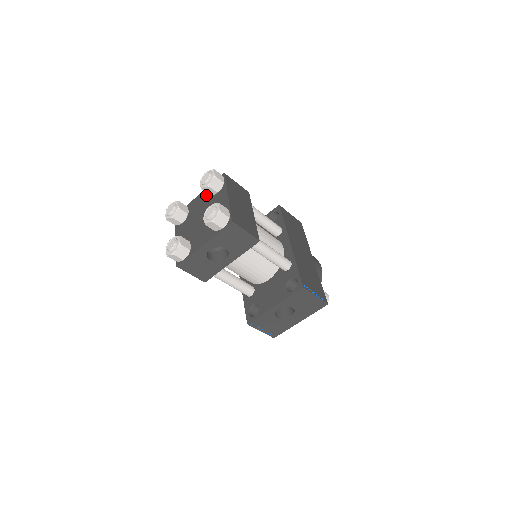
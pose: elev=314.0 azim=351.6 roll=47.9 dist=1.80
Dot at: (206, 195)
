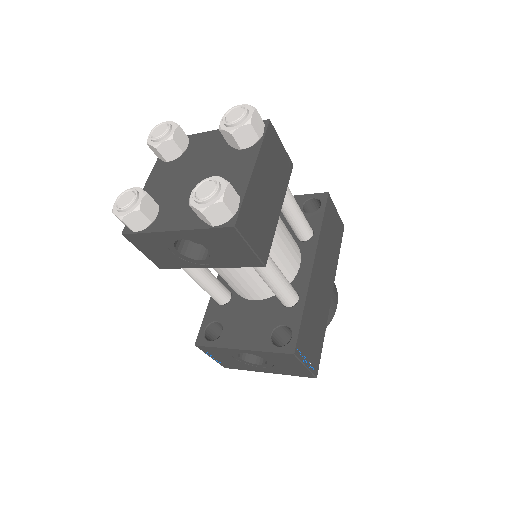
Dot at: (224, 139)
